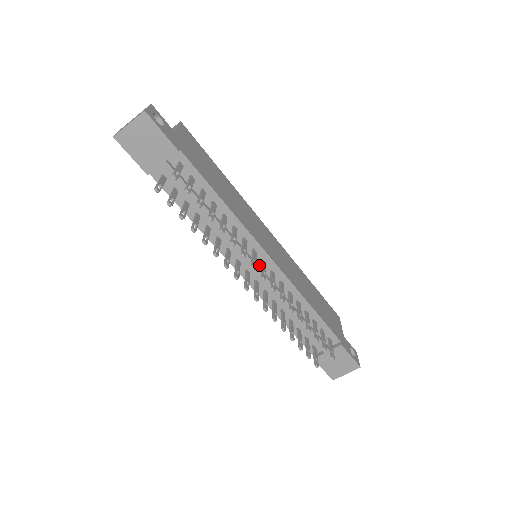
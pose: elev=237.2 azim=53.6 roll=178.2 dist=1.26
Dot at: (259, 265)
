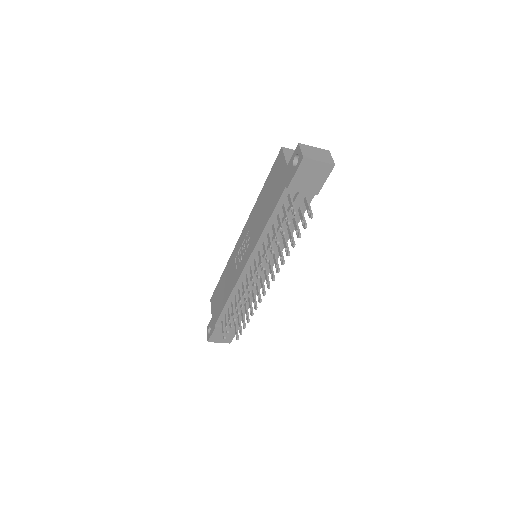
Dot at: occluded
